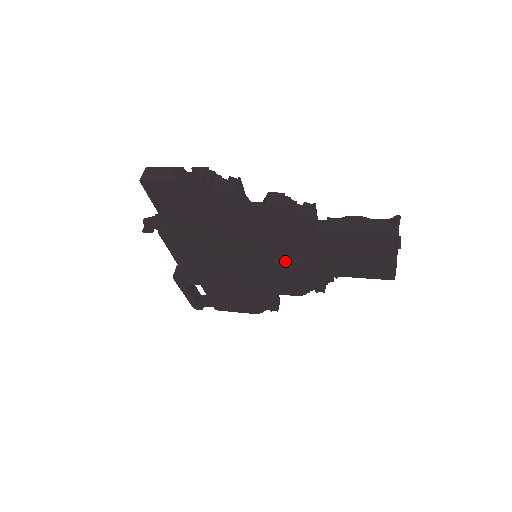
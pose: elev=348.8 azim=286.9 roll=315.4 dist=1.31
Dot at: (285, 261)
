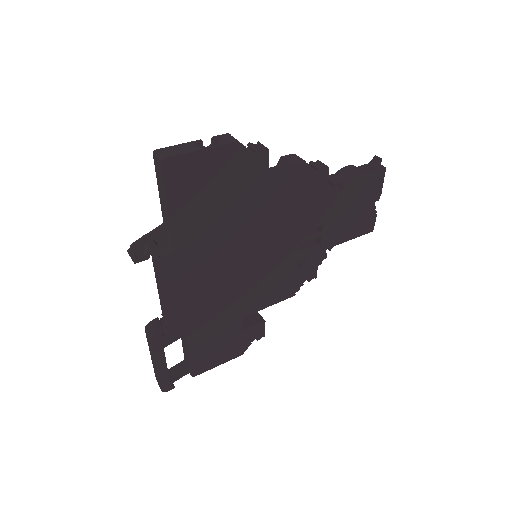
Dot at: (291, 245)
